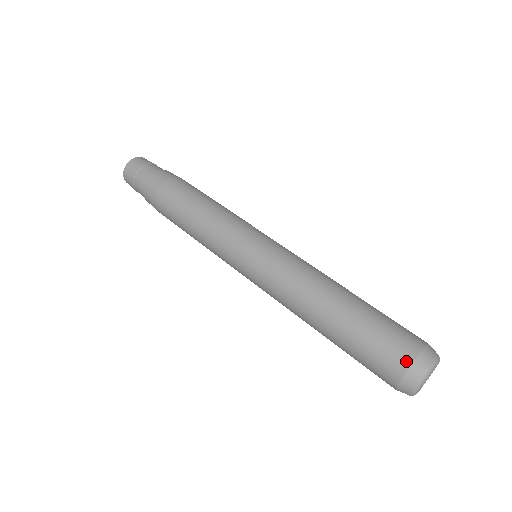
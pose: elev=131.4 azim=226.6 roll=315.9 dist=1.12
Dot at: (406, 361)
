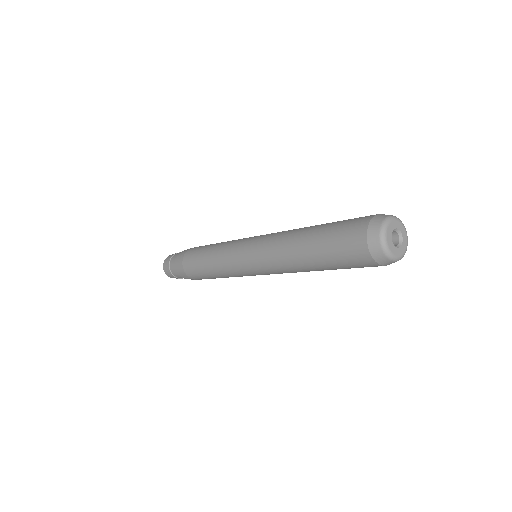
Dot at: (363, 230)
